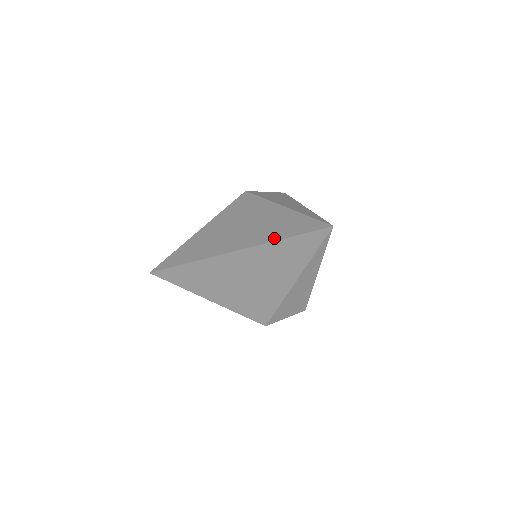
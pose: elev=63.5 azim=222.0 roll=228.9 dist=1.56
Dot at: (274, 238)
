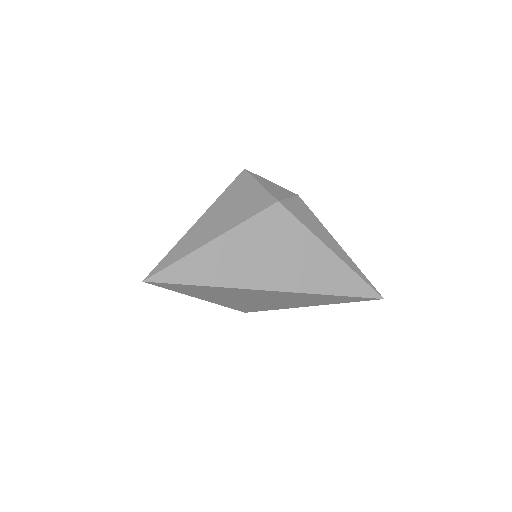
Dot at: (329, 292)
